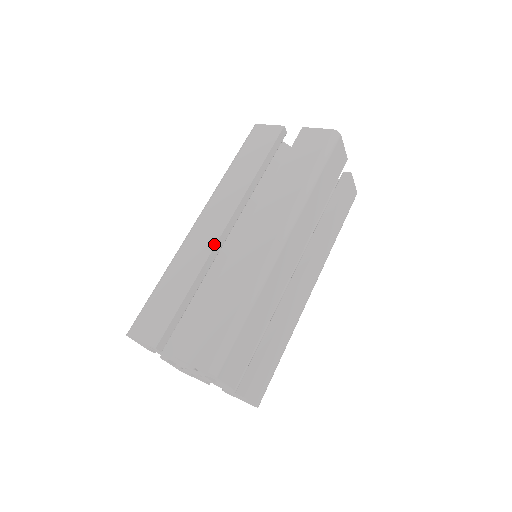
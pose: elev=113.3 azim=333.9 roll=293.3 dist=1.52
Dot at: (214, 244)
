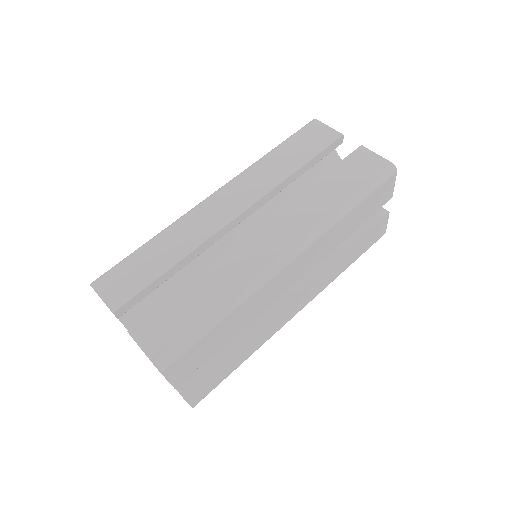
Dot at: (218, 229)
